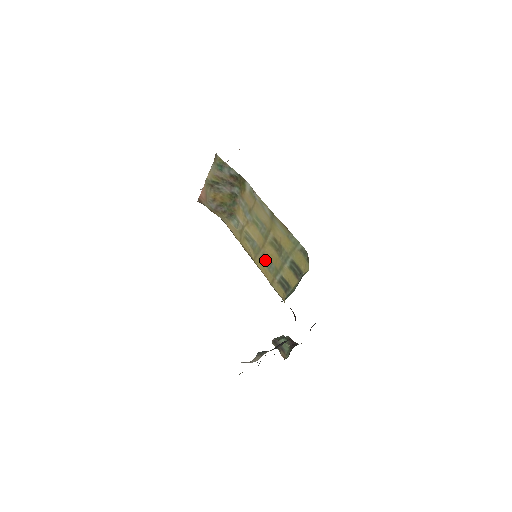
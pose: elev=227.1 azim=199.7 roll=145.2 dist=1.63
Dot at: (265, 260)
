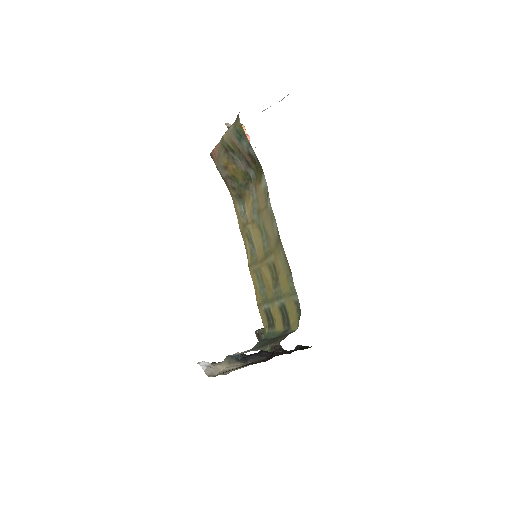
Dot at: (259, 277)
